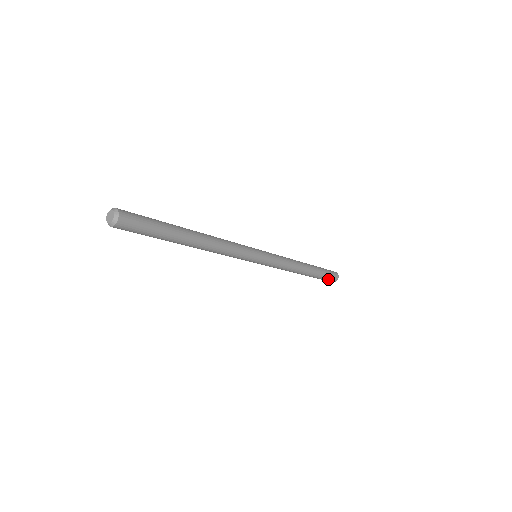
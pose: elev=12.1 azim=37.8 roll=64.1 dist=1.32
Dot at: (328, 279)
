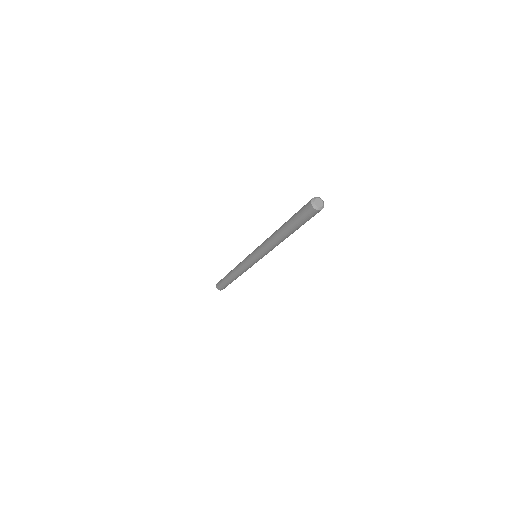
Dot at: (223, 287)
